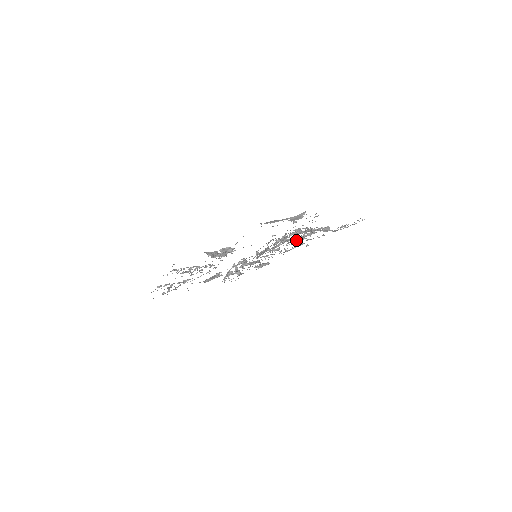
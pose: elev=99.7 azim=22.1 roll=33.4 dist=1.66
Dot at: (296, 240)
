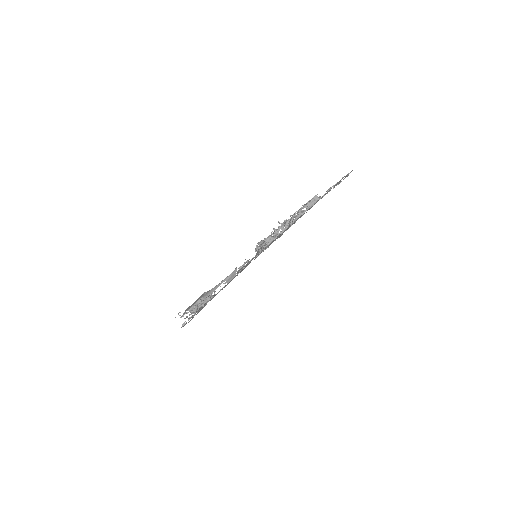
Dot at: occluded
